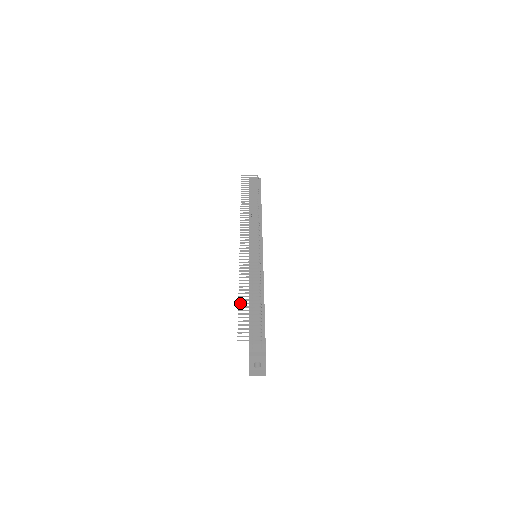
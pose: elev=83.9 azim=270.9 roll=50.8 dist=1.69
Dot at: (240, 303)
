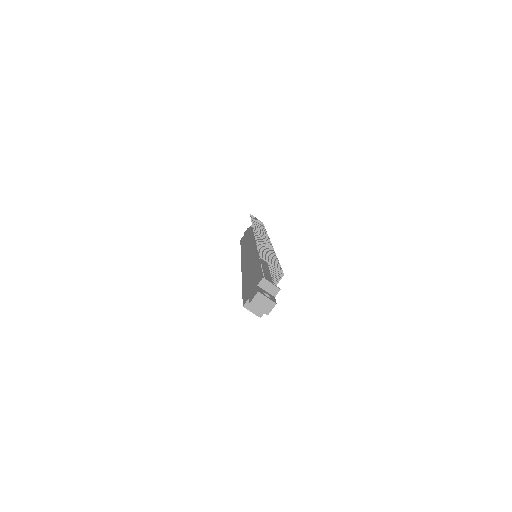
Dot at: (260, 246)
